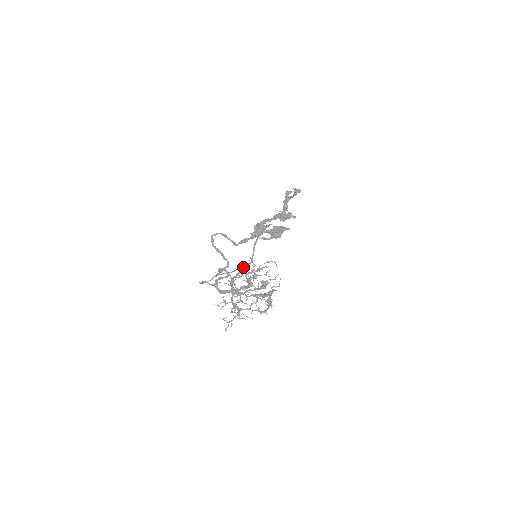
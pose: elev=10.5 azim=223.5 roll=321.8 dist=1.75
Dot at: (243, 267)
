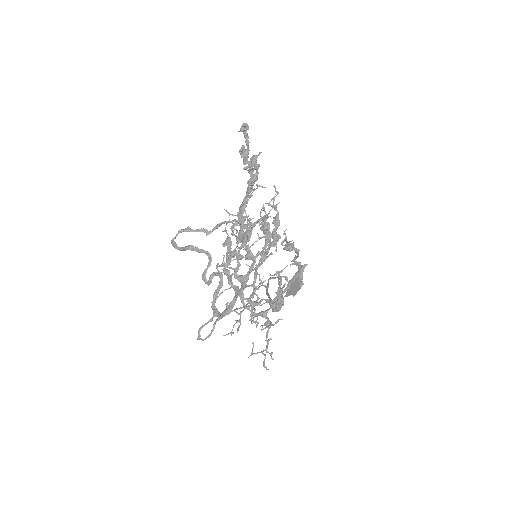
Dot at: (227, 236)
